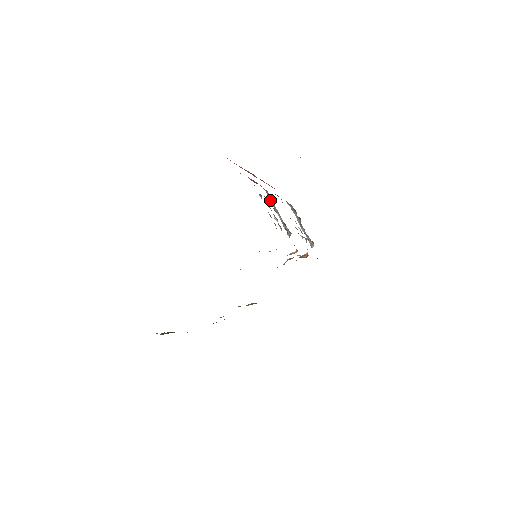
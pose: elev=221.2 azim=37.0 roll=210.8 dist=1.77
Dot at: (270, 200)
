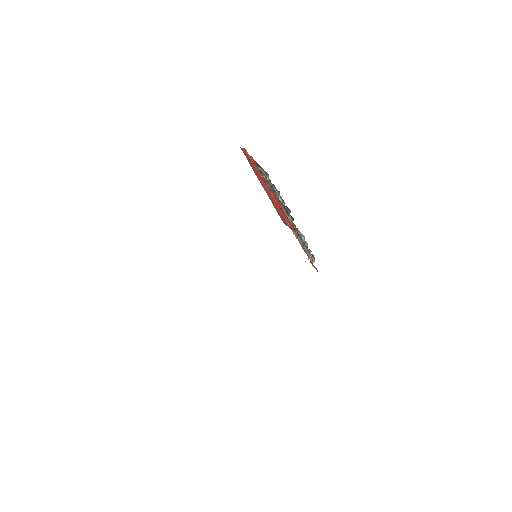
Dot at: (276, 202)
